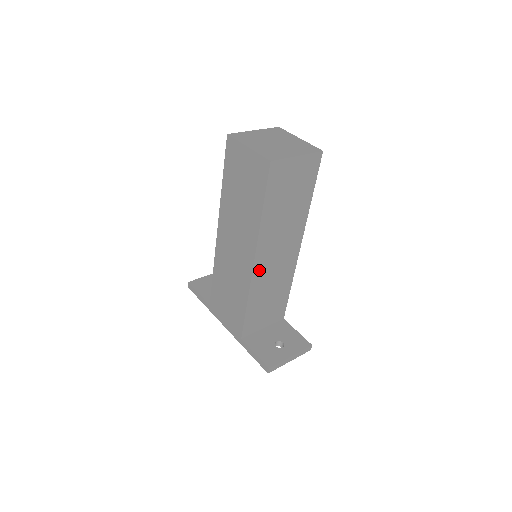
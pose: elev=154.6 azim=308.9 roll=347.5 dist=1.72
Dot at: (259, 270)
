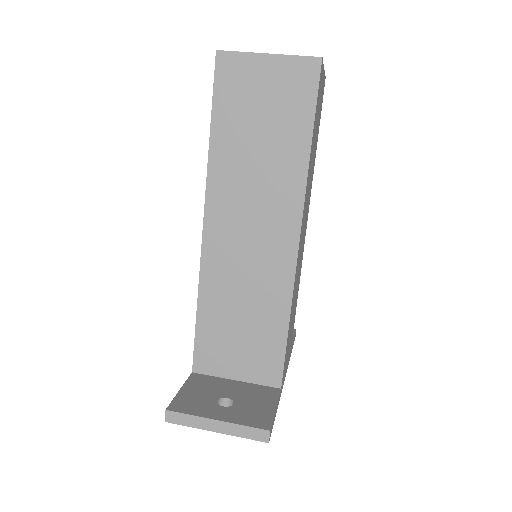
Dot at: (215, 246)
